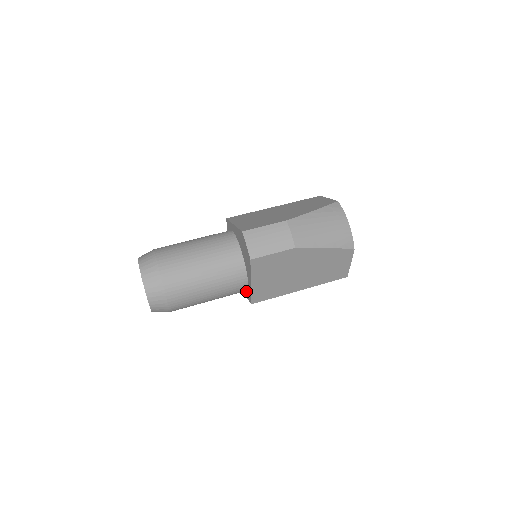
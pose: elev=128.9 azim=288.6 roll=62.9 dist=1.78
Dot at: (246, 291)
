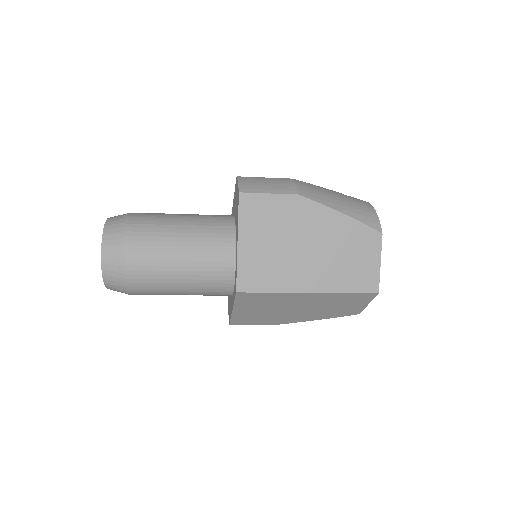
Dot at: (234, 287)
